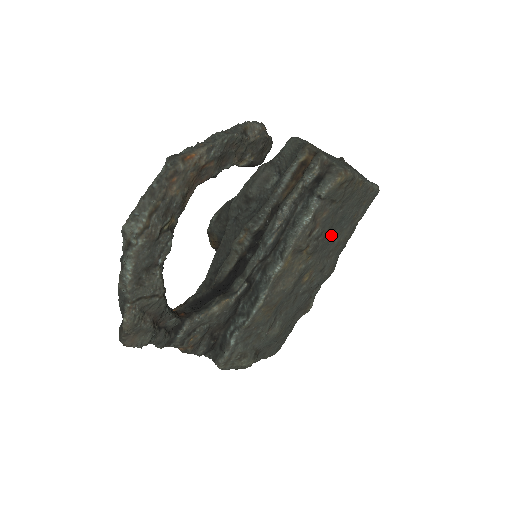
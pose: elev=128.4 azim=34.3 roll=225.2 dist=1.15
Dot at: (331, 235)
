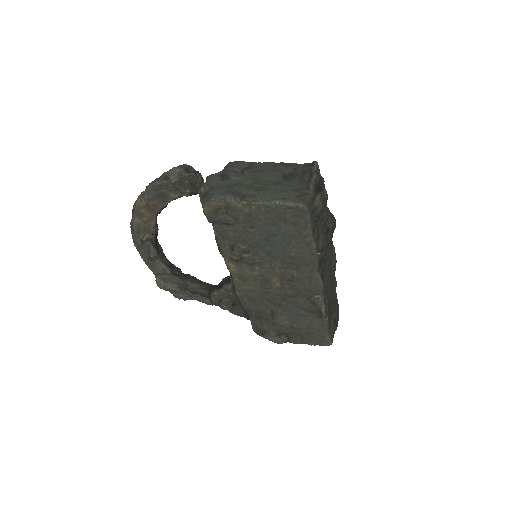
Dot at: (269, 250)
